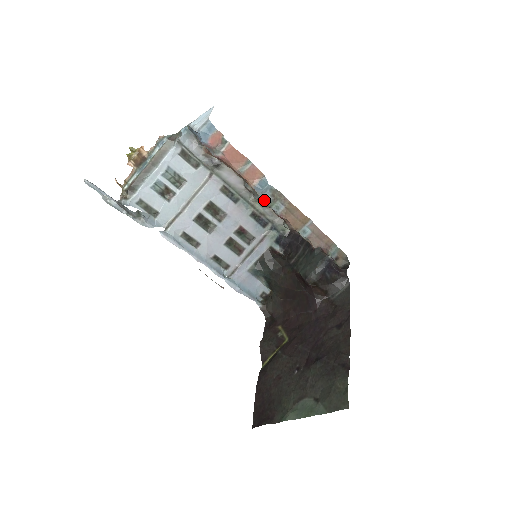
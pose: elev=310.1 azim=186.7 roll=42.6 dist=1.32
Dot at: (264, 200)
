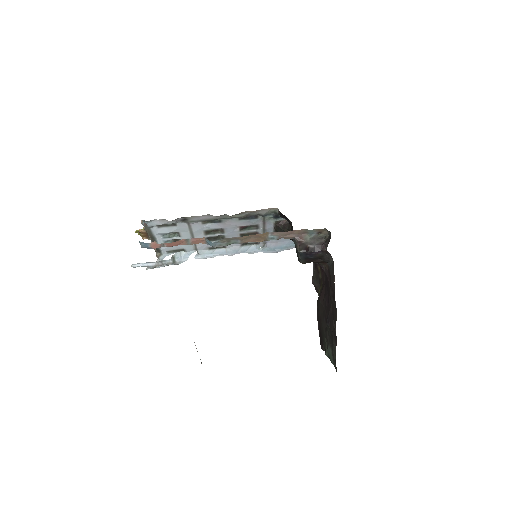
Dot at: (221, 246)
